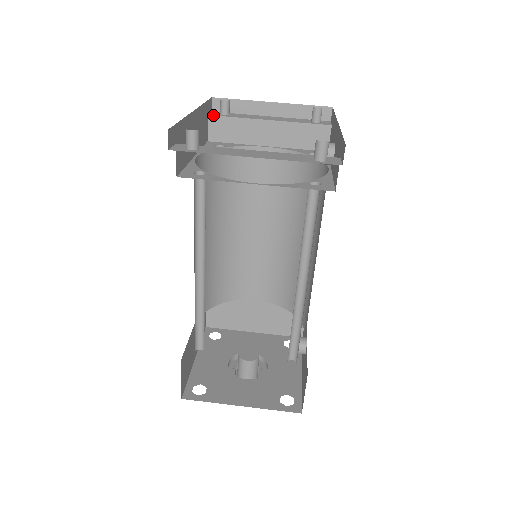
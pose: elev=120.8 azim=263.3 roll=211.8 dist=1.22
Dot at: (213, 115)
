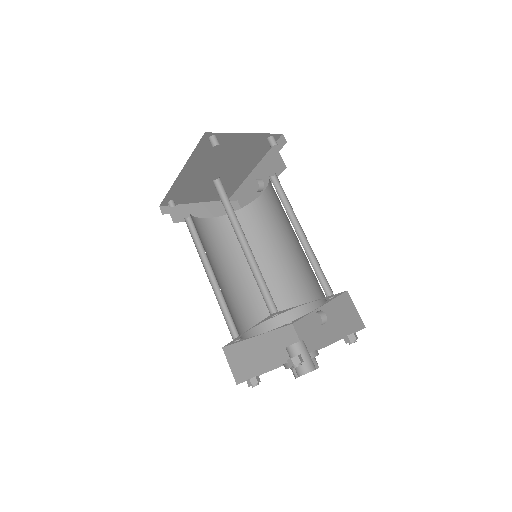
Dot at: (170, 207)
